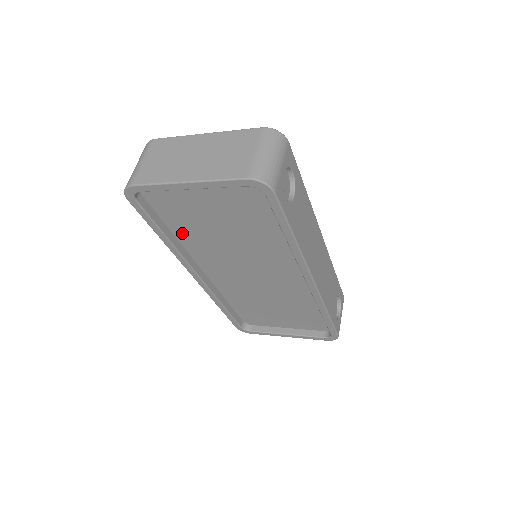
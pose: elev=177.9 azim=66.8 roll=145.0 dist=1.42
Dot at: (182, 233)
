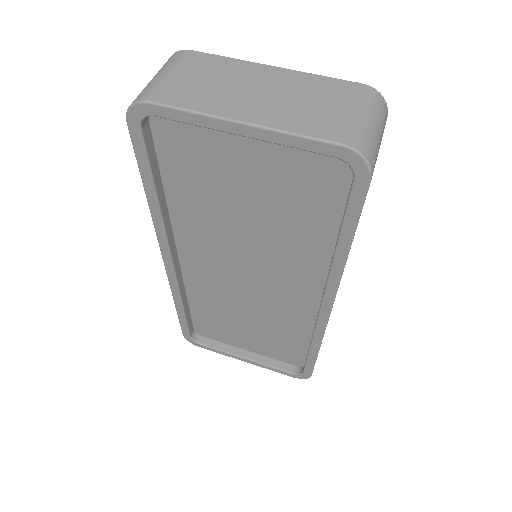
Dot at: (179, 198)
